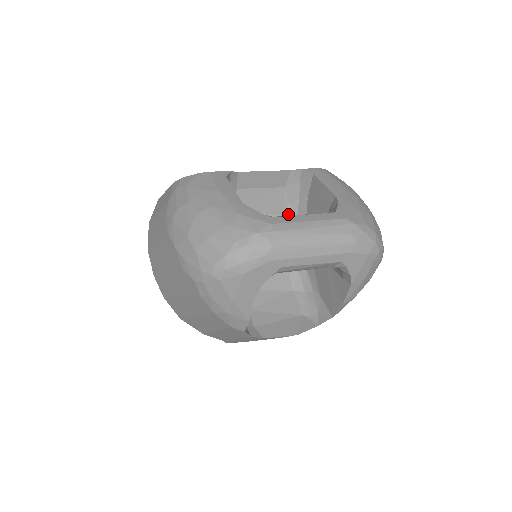
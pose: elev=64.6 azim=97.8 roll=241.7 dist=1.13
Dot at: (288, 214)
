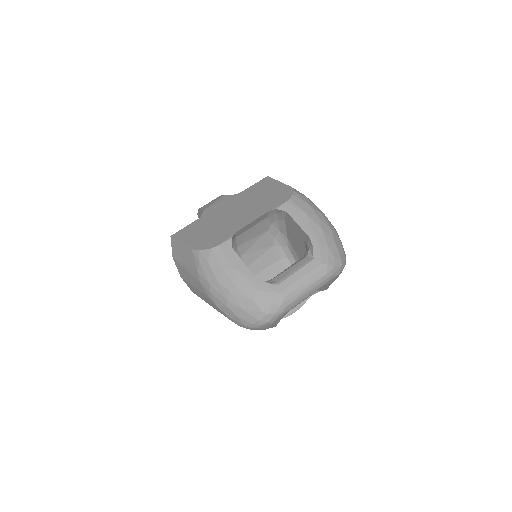
Dot at: (272, 229)
